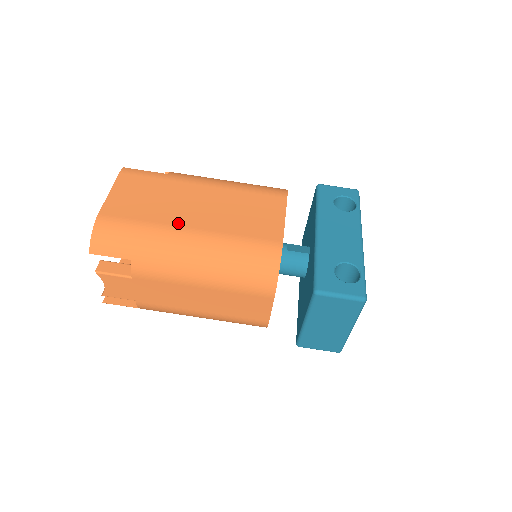
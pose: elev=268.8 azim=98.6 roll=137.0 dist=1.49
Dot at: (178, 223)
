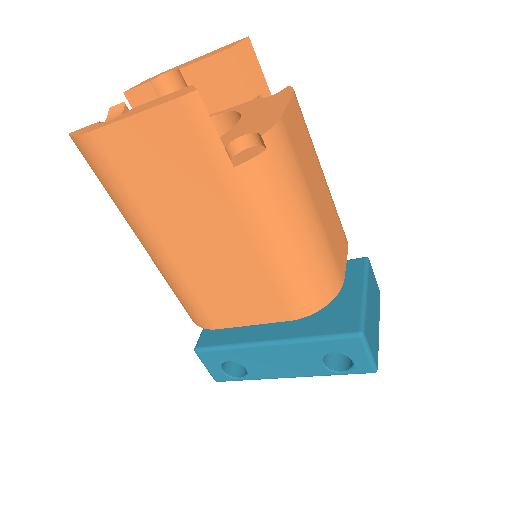
Dot at: (158, 229)
